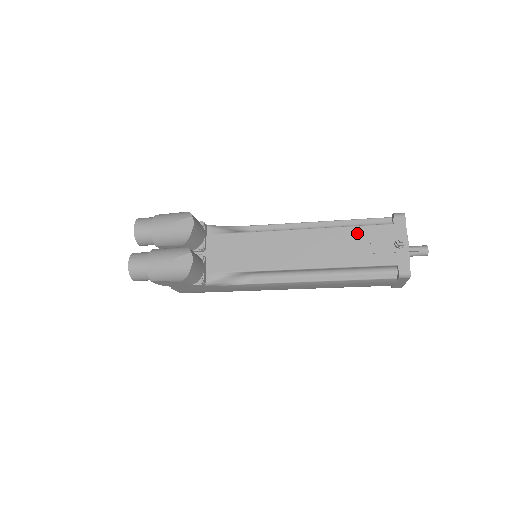
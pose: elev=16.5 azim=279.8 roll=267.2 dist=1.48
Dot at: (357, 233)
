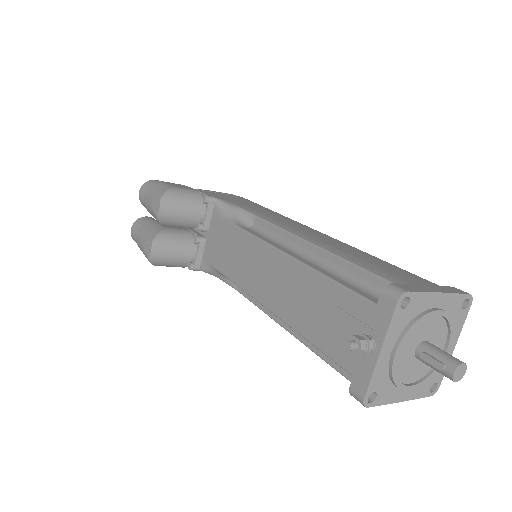
Dot at: (326, 291)
